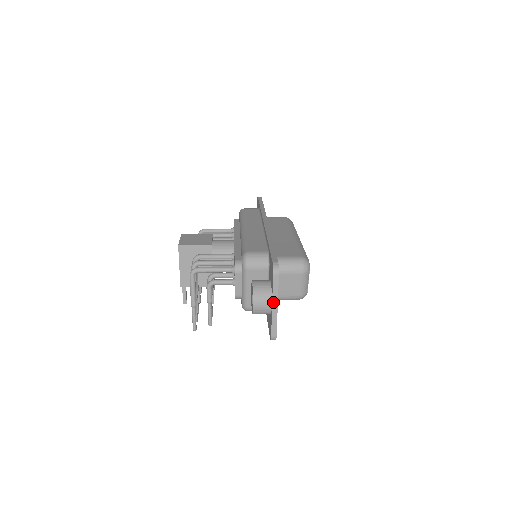
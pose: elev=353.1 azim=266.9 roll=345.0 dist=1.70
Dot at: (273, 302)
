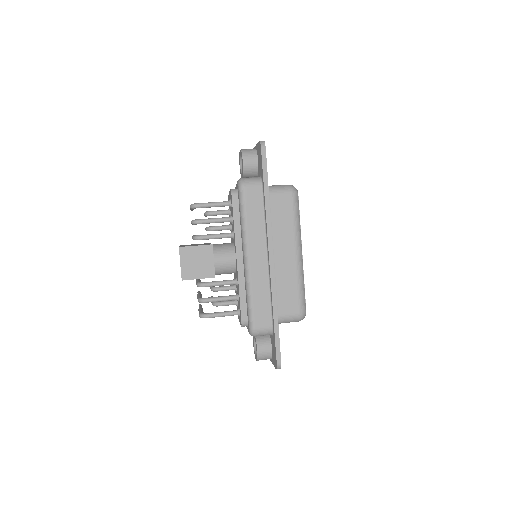
Dot at: occluded
